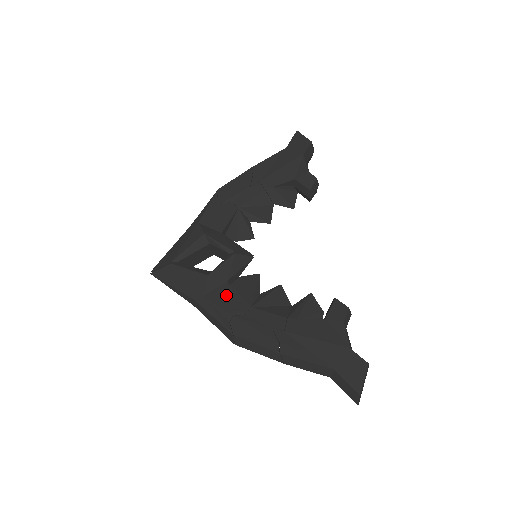
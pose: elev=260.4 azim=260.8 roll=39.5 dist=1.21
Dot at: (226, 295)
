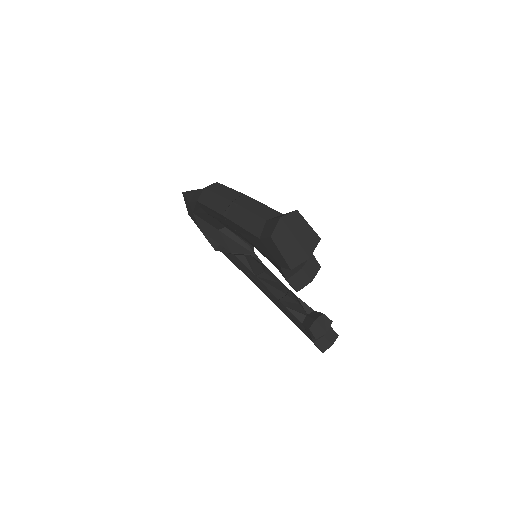
Dot at: occluded
